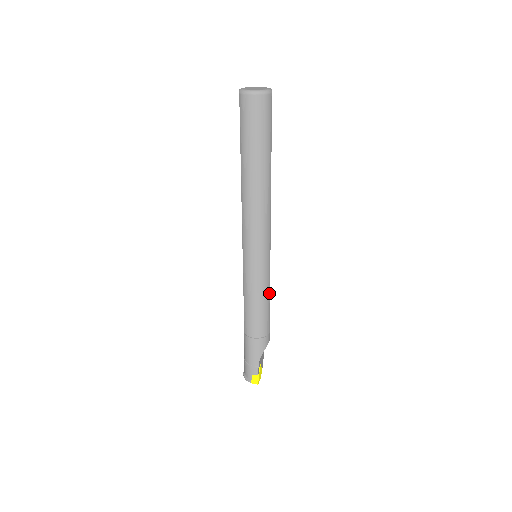
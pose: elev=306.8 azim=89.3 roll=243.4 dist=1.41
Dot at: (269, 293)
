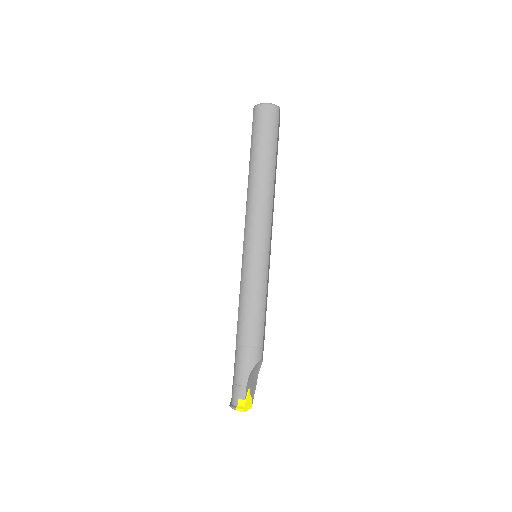
Dot at: (265, 295)
